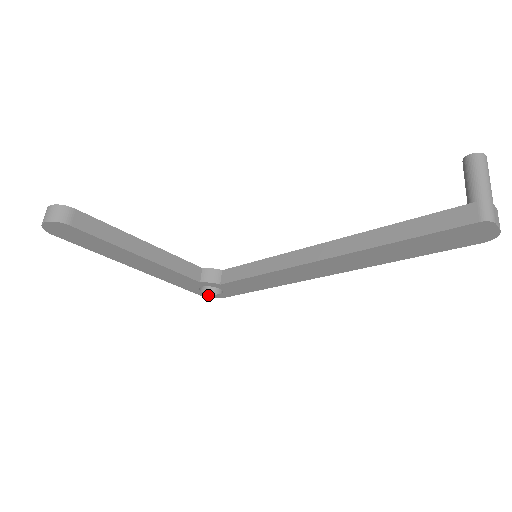
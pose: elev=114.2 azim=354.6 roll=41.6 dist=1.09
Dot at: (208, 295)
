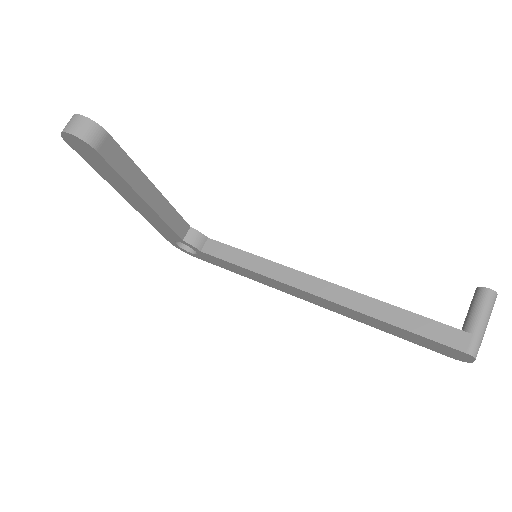
Dot at: (179, 247)
